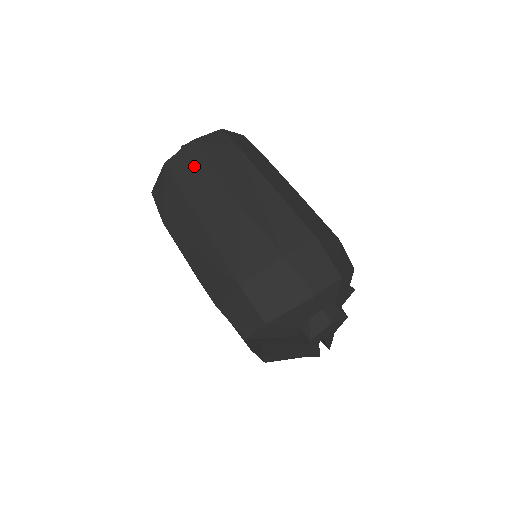
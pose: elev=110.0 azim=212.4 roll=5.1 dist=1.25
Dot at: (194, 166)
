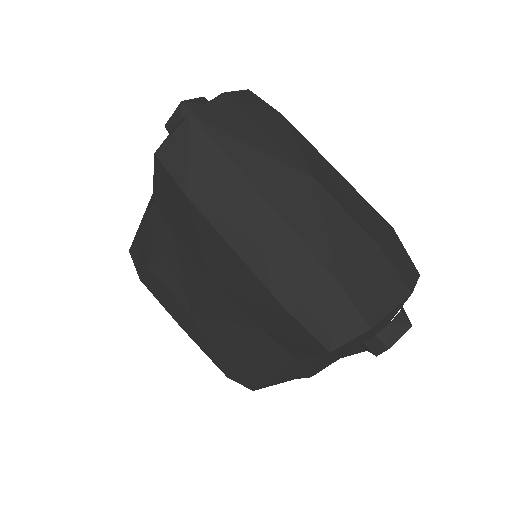
Dot at: (237, 125)
